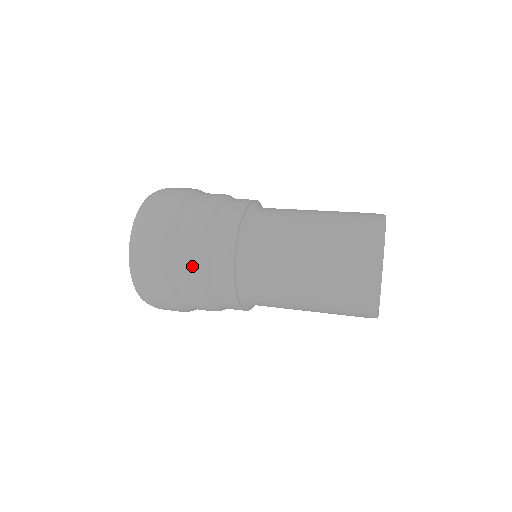
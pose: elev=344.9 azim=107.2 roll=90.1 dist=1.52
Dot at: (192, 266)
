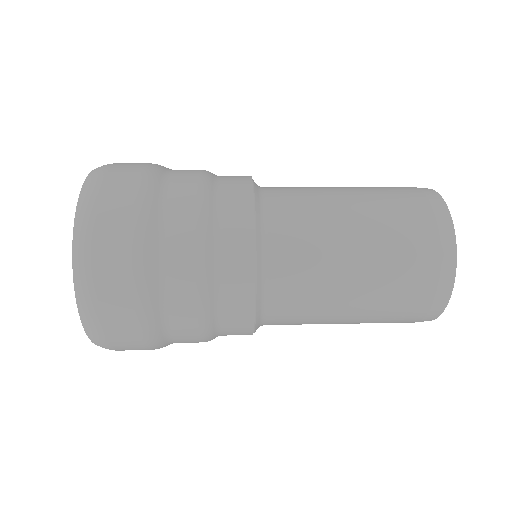
Dot at: (189, 281)
